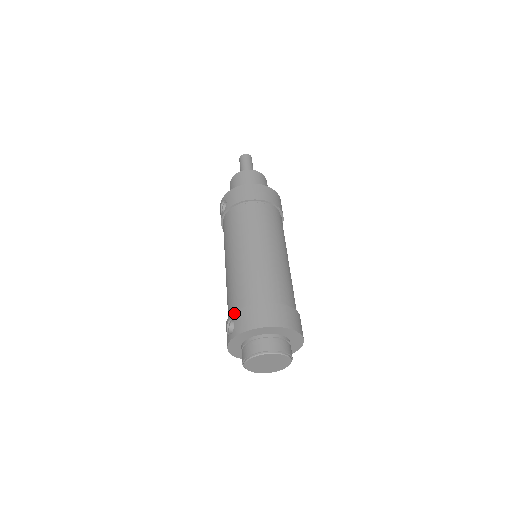
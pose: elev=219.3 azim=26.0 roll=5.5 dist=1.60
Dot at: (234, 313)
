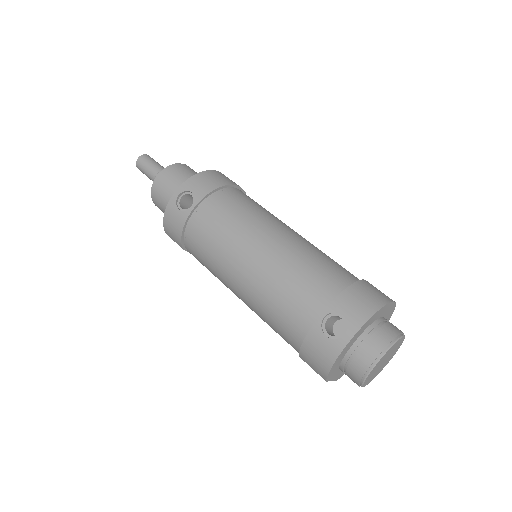
Dot at: (332, 304)
